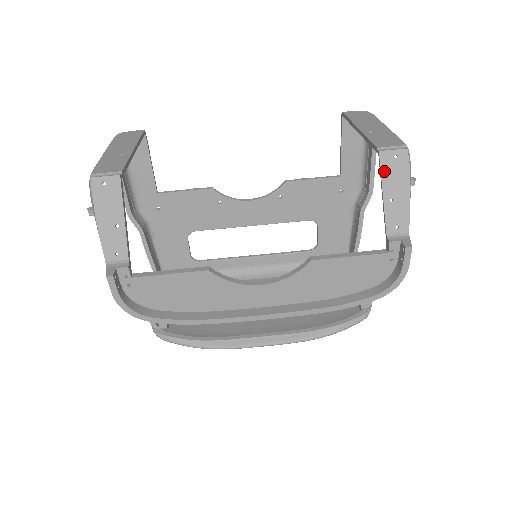
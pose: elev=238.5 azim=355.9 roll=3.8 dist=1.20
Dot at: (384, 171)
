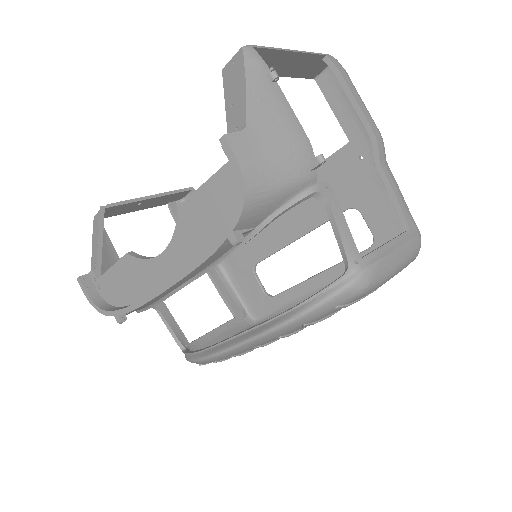
Dot at: (226, 84)
